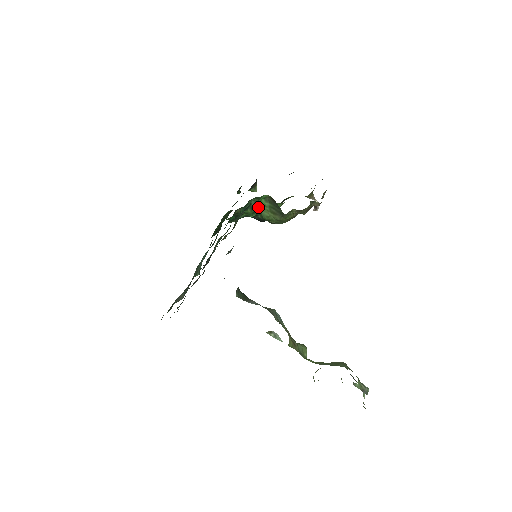
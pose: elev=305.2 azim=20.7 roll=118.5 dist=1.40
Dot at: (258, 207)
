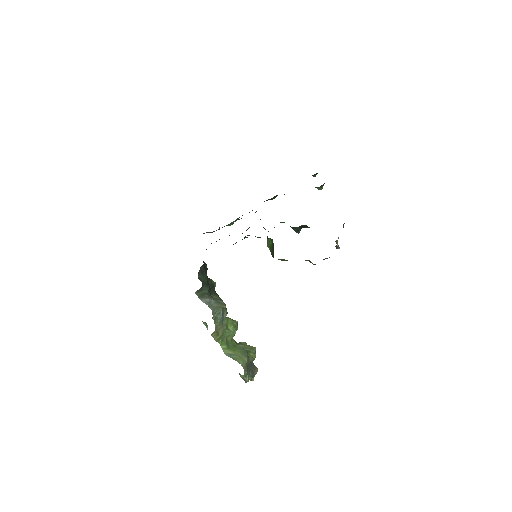
Dot at: (267, 237)
